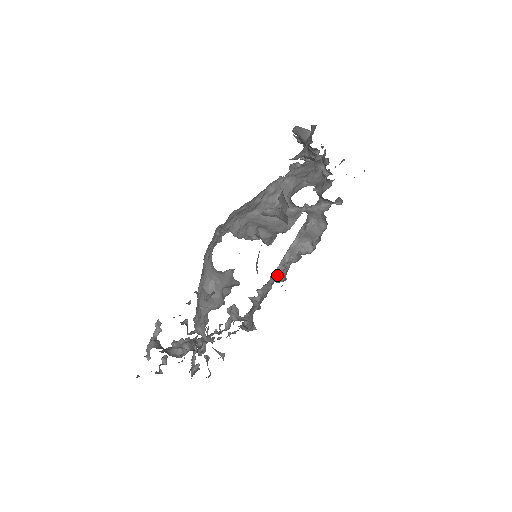
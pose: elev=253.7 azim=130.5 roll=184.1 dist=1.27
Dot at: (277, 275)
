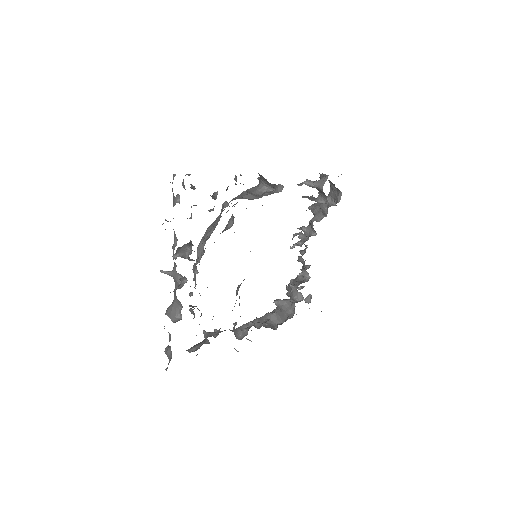
Dot at: (237, 332)
